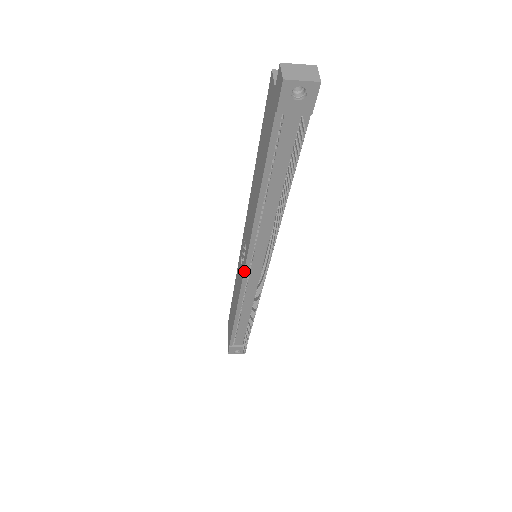
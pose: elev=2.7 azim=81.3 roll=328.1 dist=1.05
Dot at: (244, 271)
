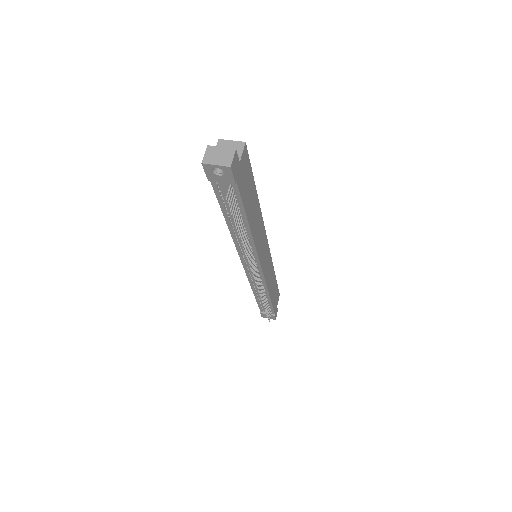
Dot at: (243, 267)
